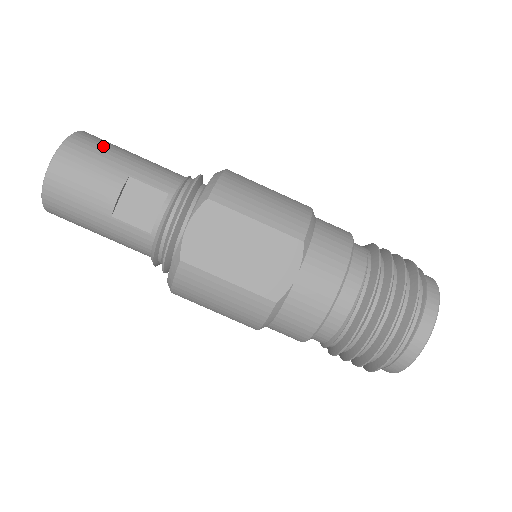
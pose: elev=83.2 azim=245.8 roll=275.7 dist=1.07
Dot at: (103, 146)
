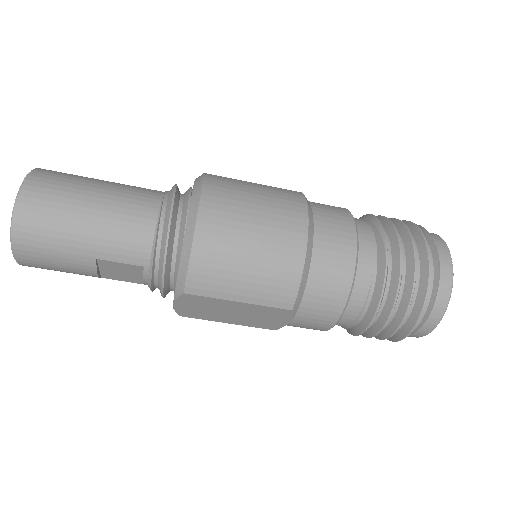
Dot at: (51, 226)
